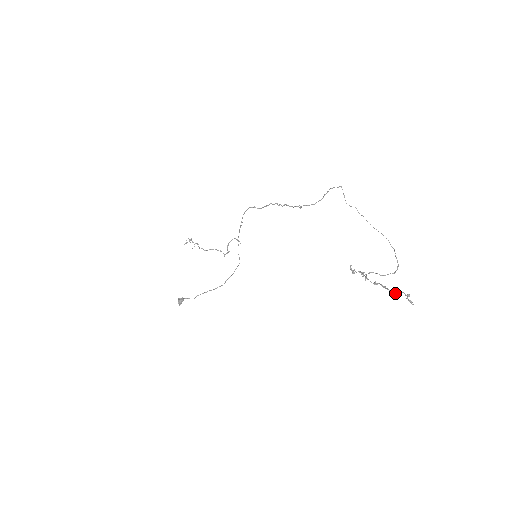
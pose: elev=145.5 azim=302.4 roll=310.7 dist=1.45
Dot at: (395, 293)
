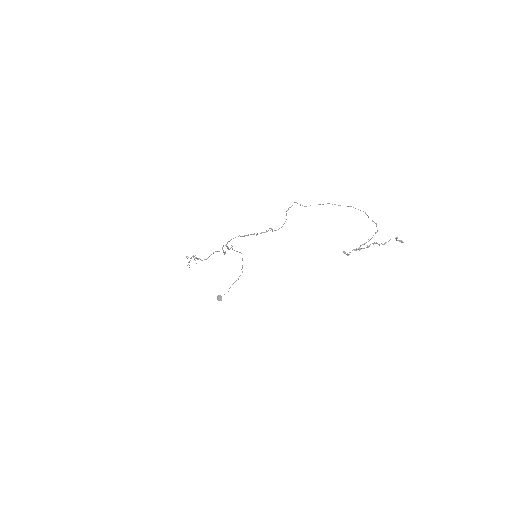
Dot at: occluded
